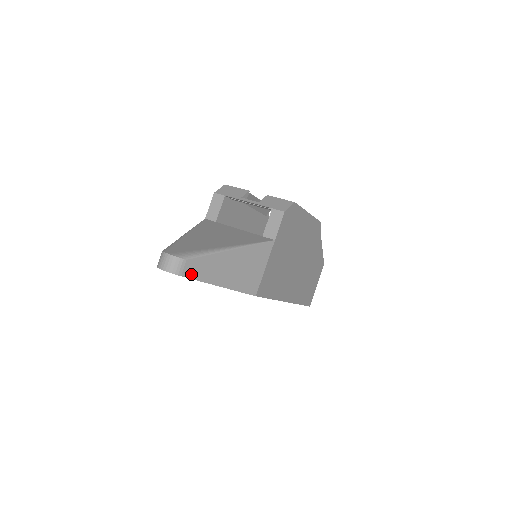
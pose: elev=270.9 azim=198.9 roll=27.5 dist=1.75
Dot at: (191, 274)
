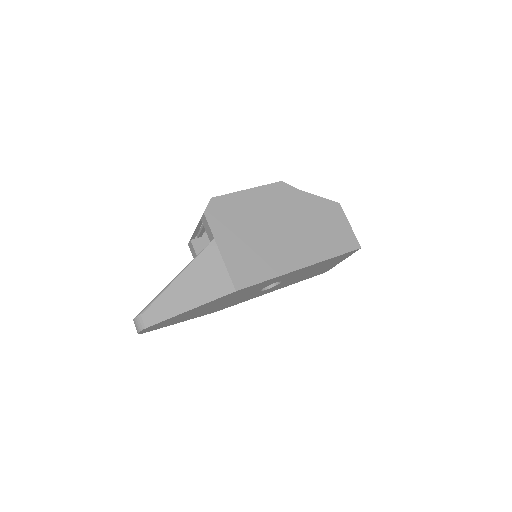
Dot at: (156, 320)
